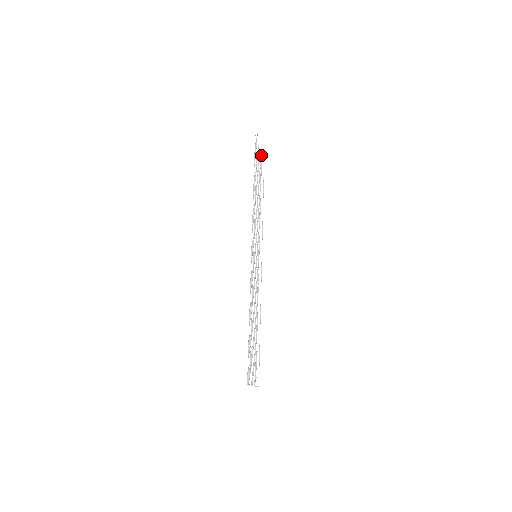
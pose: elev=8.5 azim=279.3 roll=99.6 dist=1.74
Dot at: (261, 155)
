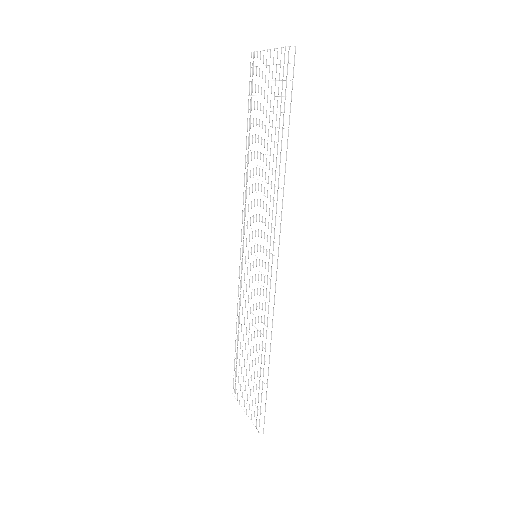
Dot at: (255, 51)
